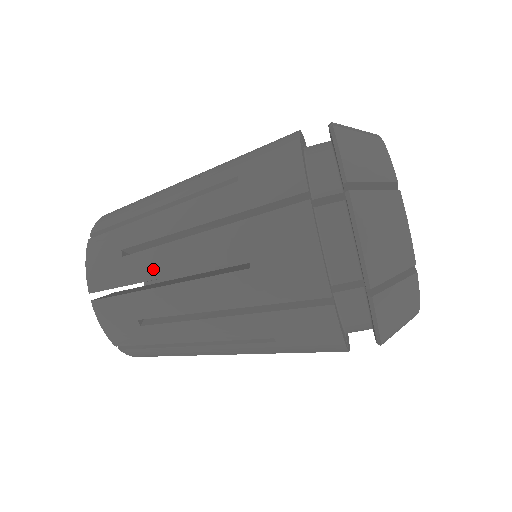
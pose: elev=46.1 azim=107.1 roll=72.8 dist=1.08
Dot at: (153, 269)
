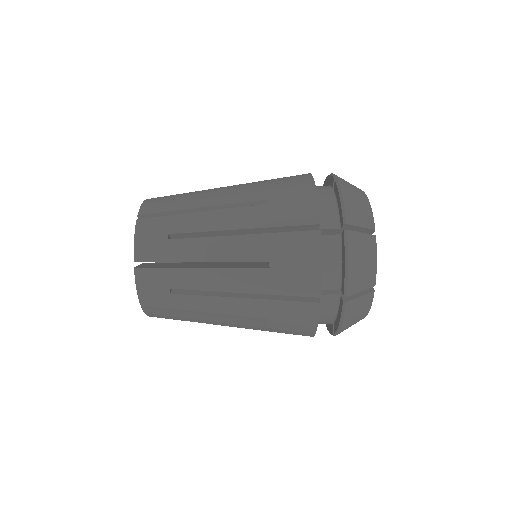
Dot at: (196, 203)
